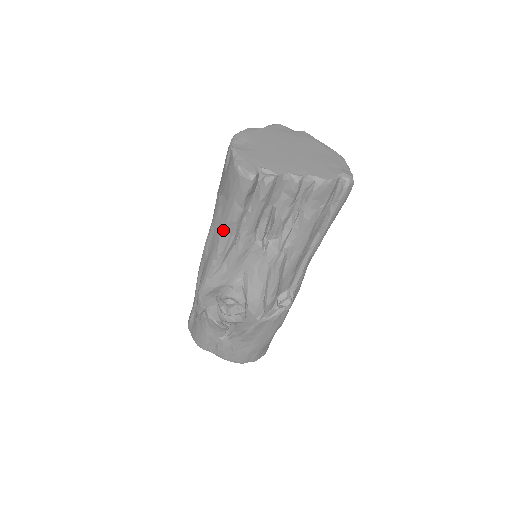
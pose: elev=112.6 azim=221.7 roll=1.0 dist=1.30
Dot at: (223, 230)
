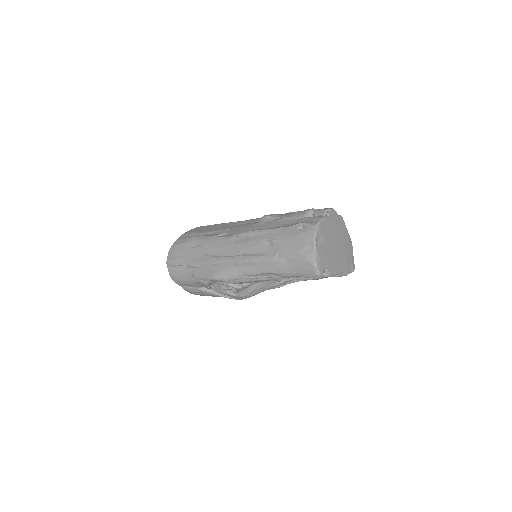
Dot at: (270, 273)
